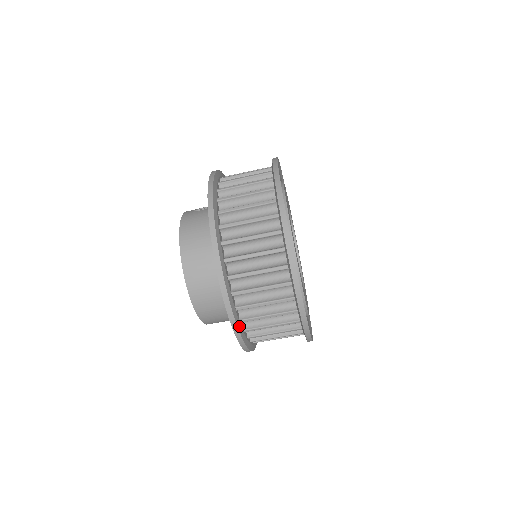
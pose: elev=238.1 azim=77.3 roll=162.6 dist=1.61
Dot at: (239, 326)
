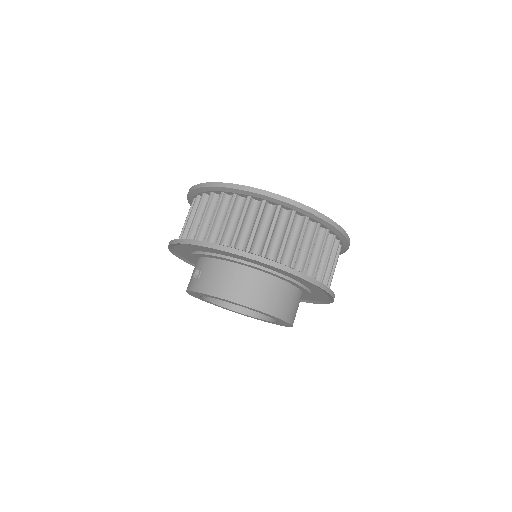
Dot at: occluded
